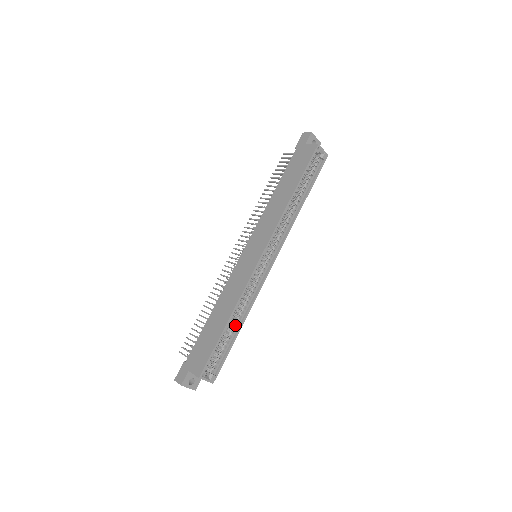
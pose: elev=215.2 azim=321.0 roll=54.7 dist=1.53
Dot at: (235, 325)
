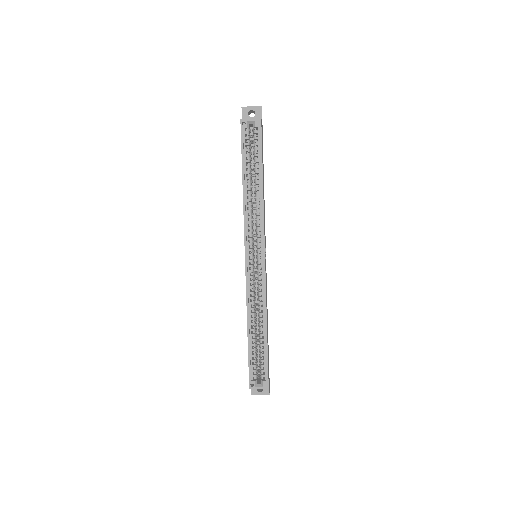
Dot at: (260, 330)
